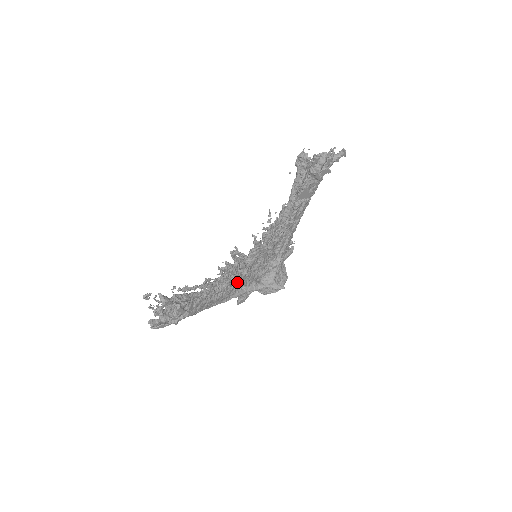
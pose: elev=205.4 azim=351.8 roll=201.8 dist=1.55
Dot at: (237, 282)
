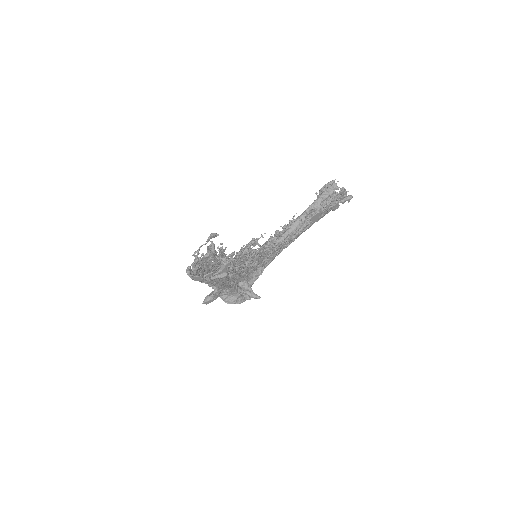
Dot at: (240, 272)
